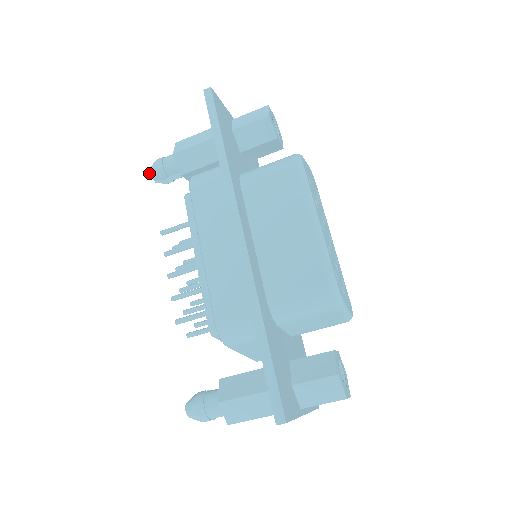
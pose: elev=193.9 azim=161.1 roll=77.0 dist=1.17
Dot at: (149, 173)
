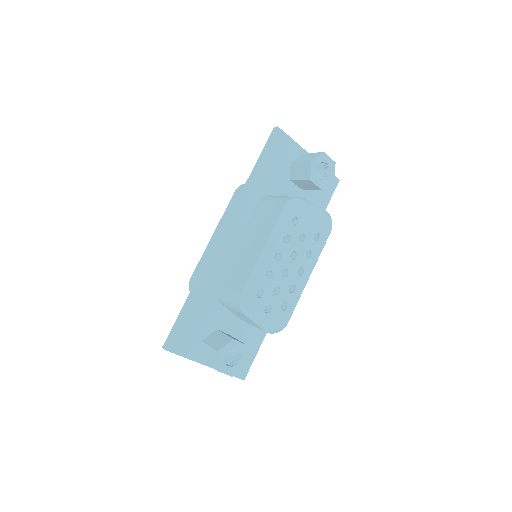
Dot at: occluded
